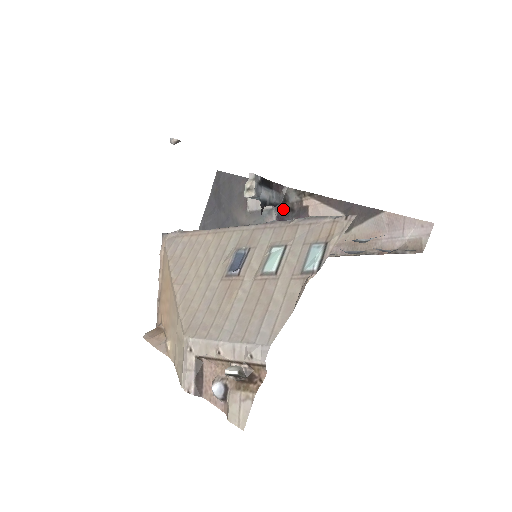
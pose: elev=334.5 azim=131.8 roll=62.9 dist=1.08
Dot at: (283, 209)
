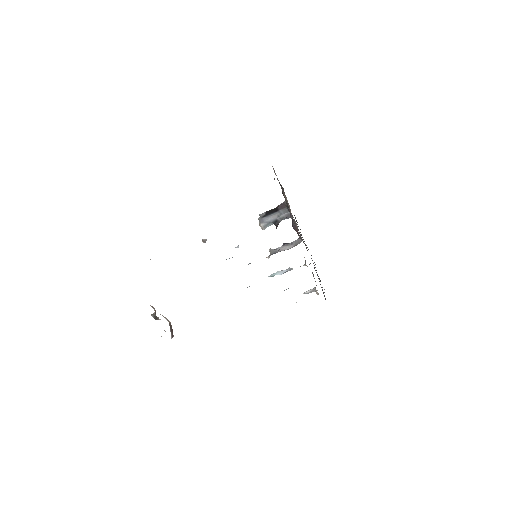
Dot at: occluded
